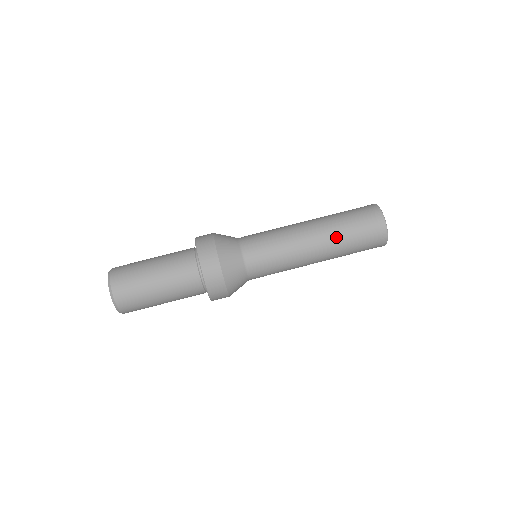
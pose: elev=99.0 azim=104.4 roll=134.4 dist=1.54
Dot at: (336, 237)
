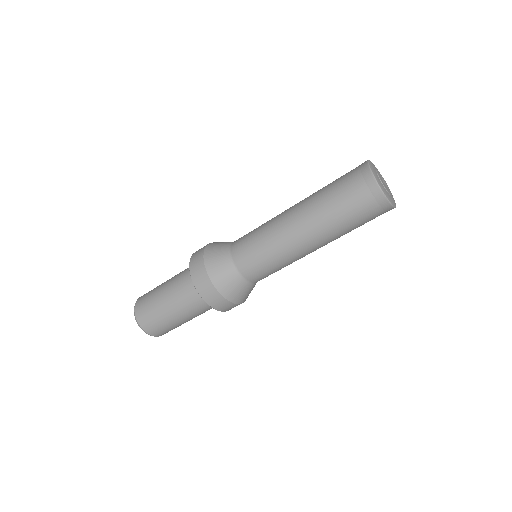
Dot at: (338, 236)
